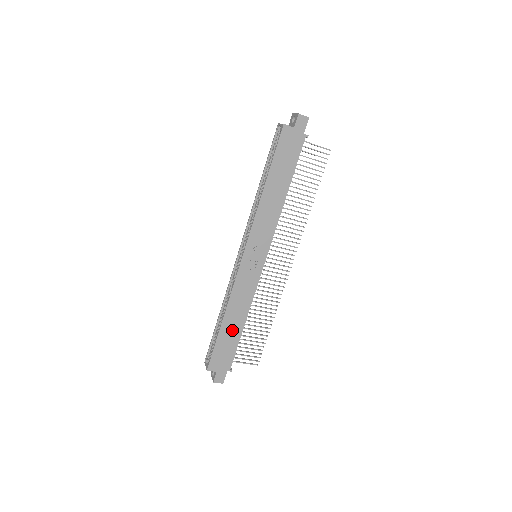
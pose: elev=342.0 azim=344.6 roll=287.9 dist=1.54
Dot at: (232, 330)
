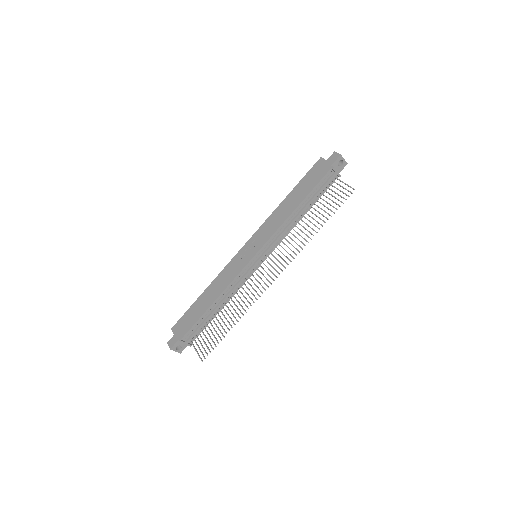
Dot at: (203, 304)
